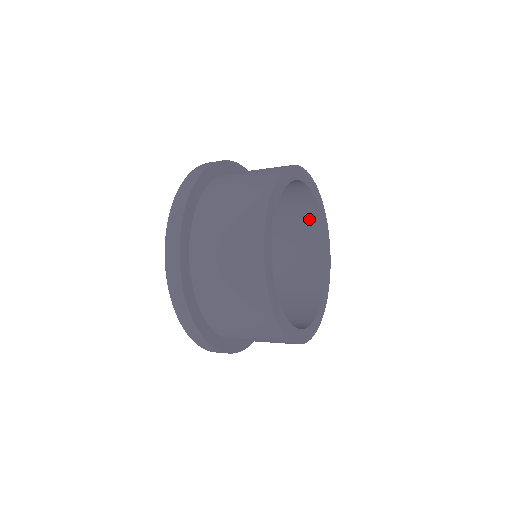
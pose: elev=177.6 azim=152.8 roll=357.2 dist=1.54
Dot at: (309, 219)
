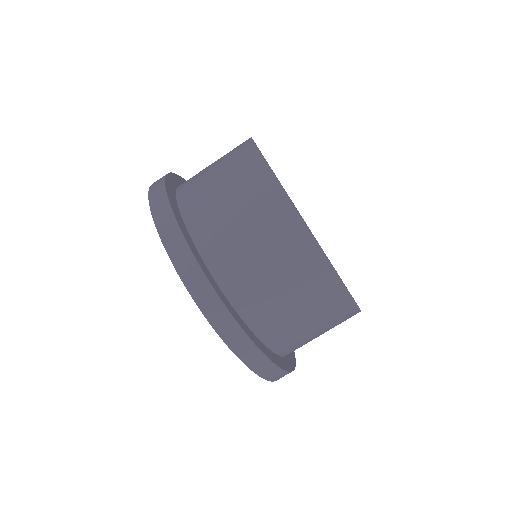
Dot at: occluded
